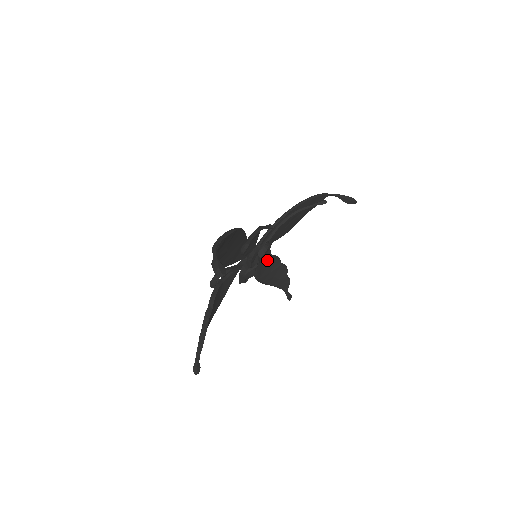
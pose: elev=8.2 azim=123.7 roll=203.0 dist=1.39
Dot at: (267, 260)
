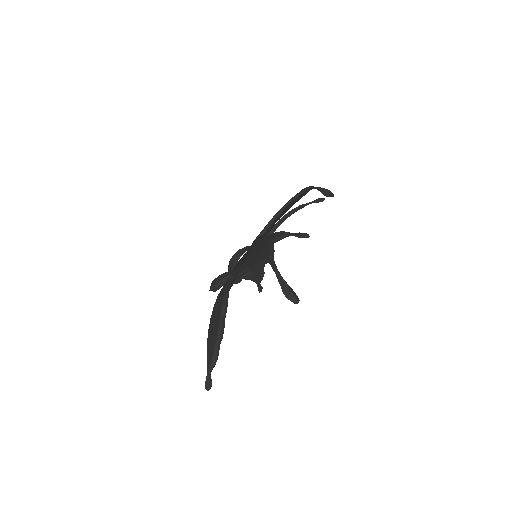
Dot at: occluded
